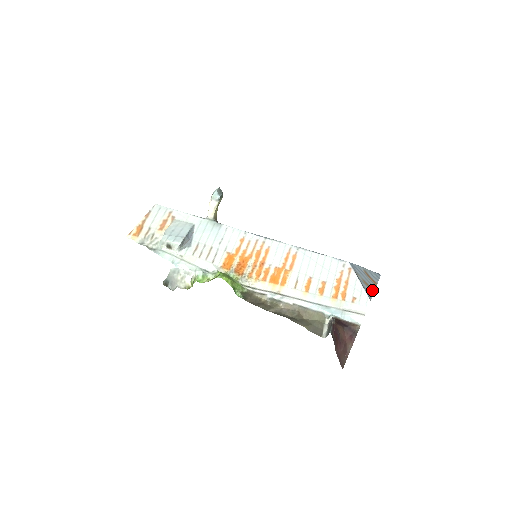
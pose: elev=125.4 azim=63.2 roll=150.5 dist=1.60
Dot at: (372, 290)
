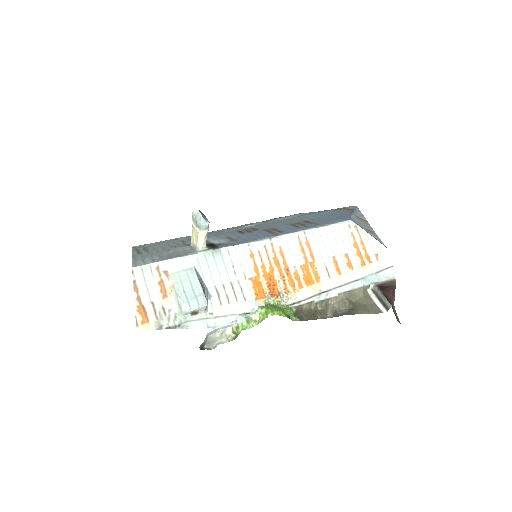
Dot at: (375, 234)
